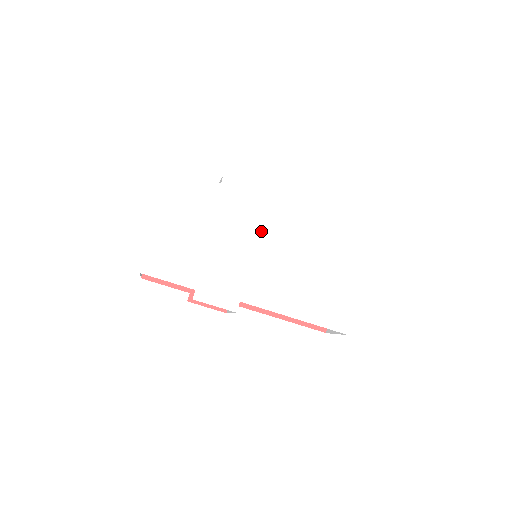
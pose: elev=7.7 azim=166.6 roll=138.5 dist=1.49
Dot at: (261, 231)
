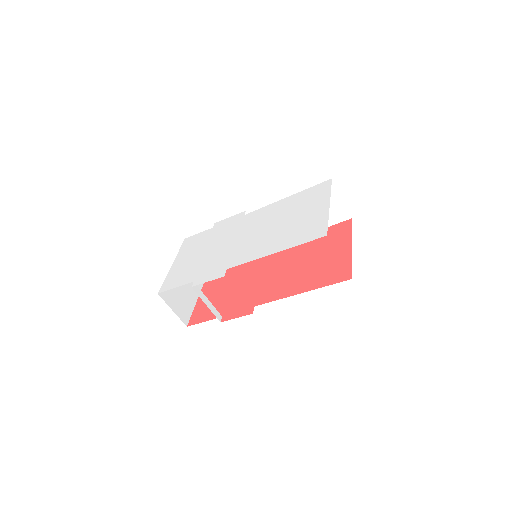
Dot at: (241, 230)
